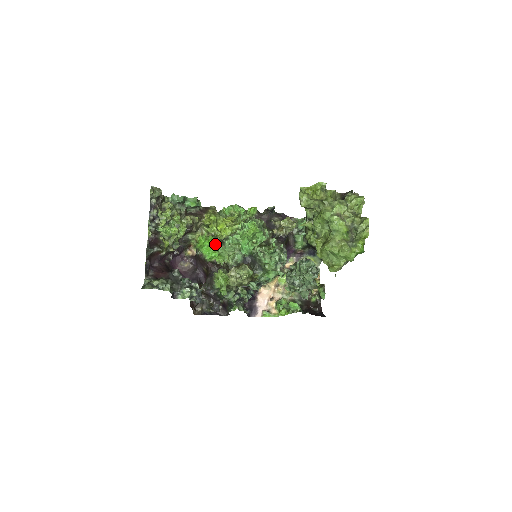
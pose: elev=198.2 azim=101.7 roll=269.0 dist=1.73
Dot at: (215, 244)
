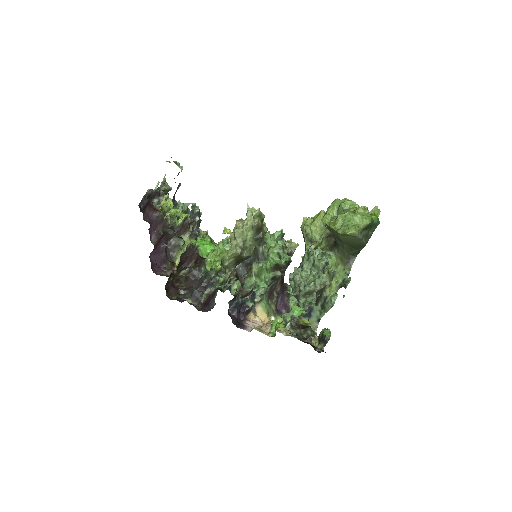
Dot at: occluded
